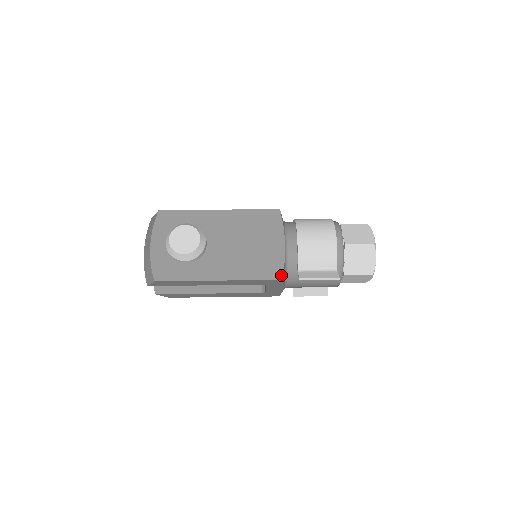
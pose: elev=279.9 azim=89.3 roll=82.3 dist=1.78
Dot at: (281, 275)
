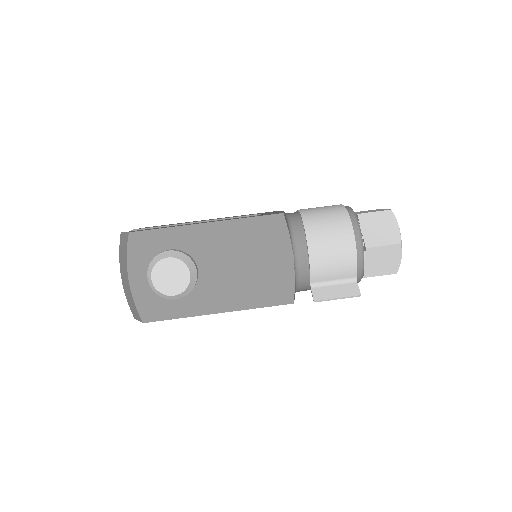
Dot at: (292, 298)
